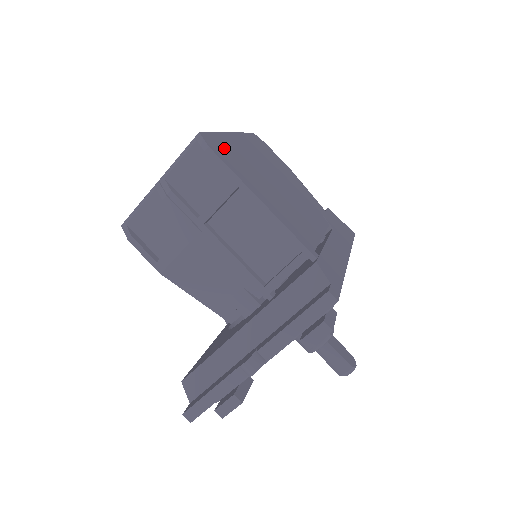
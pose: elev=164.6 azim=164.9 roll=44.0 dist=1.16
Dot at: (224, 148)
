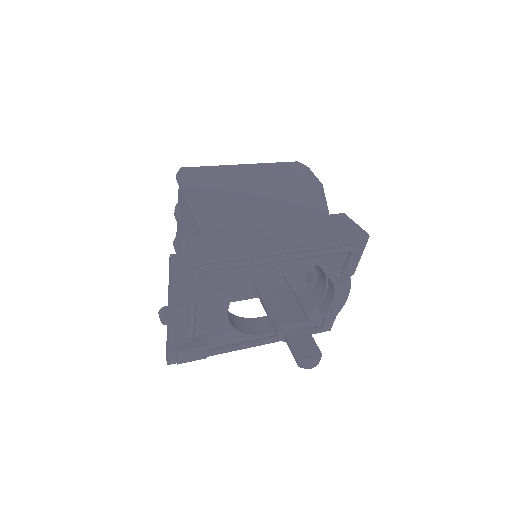
Dot at: (201, 175)
